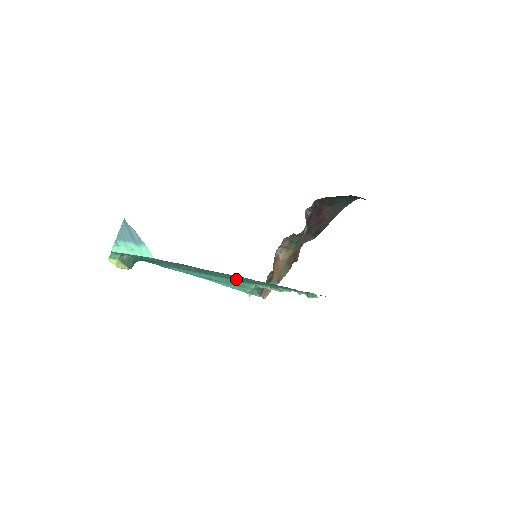
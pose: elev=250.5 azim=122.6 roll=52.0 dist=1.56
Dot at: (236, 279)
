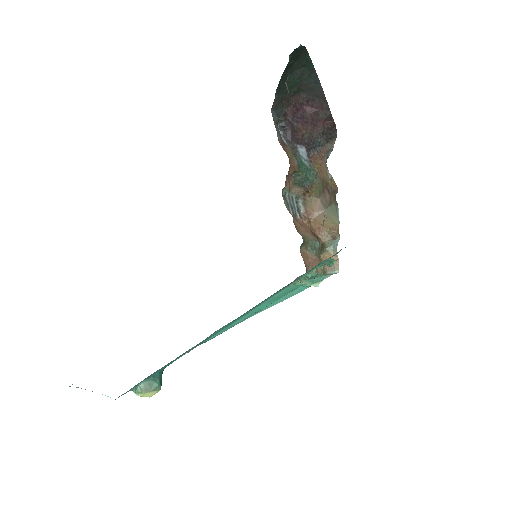
Dot at: occluded
